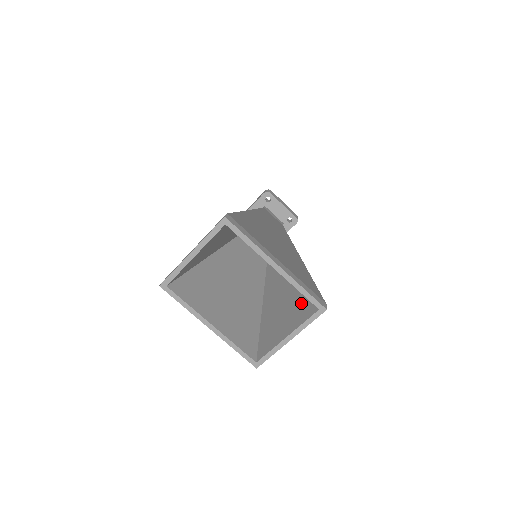
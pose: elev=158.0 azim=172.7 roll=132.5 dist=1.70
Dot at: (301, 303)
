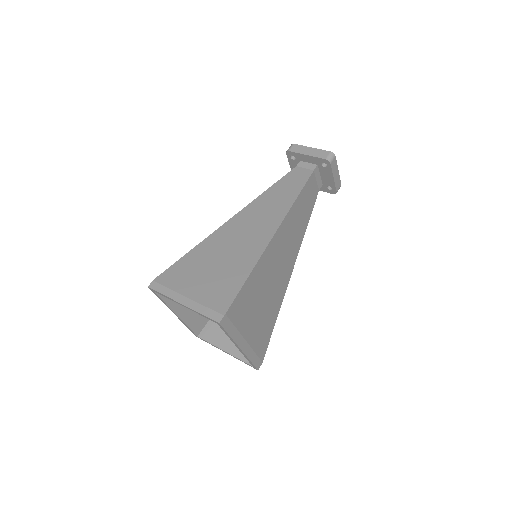
Dot at: occluded
